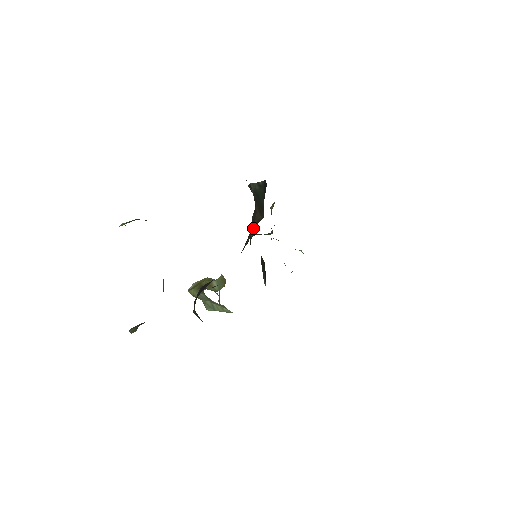
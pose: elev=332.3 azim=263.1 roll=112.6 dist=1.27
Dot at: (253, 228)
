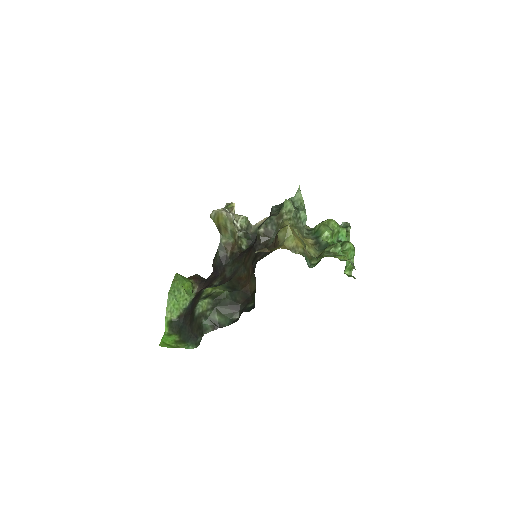
Dot at: (249, 282)
